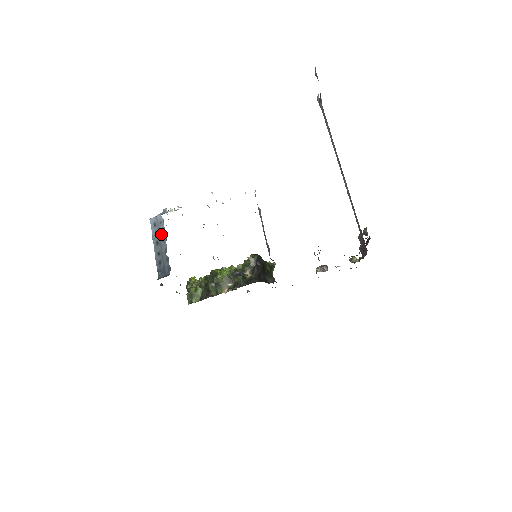
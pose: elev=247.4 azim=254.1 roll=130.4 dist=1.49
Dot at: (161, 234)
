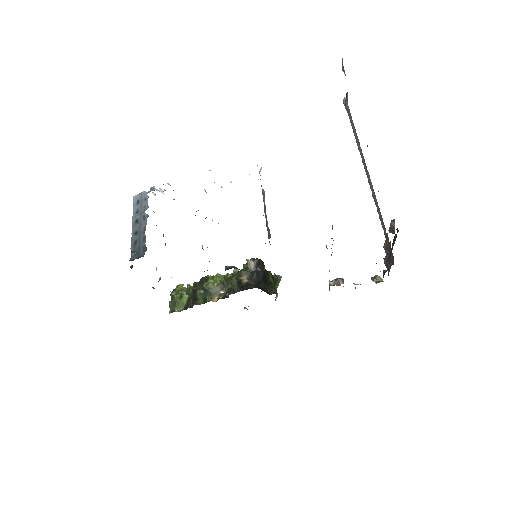
Dot at: (143, 211)
